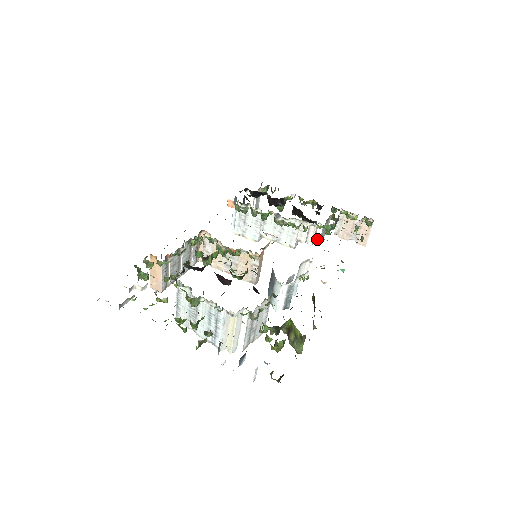
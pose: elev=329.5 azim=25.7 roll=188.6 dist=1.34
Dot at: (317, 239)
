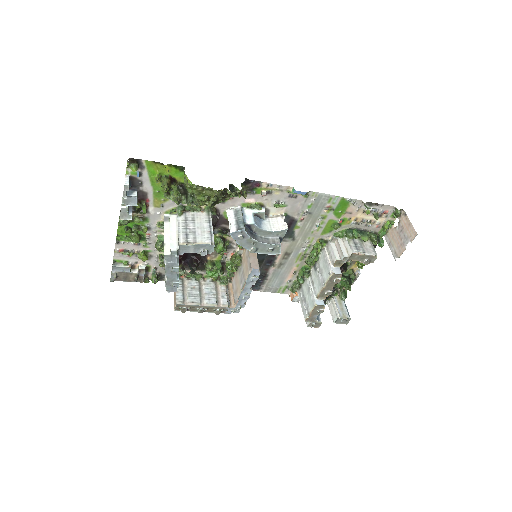
Dot at: (349, 252)
